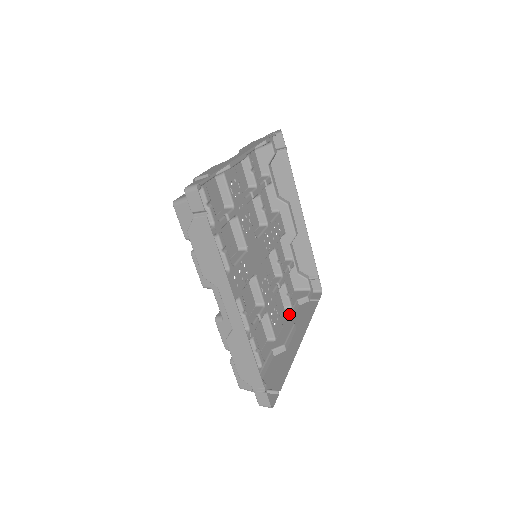
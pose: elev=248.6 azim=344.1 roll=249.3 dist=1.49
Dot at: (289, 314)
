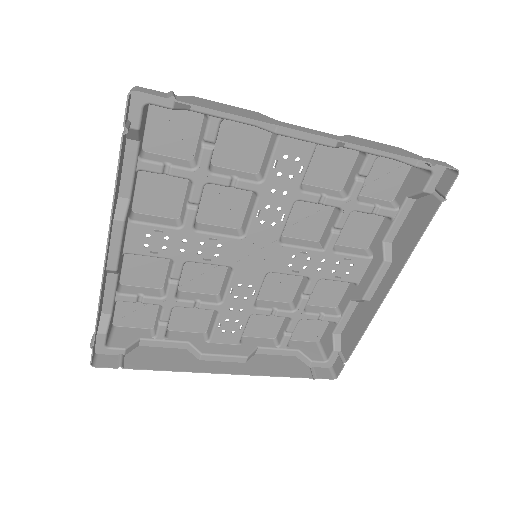
Dot at: (386, 234)
